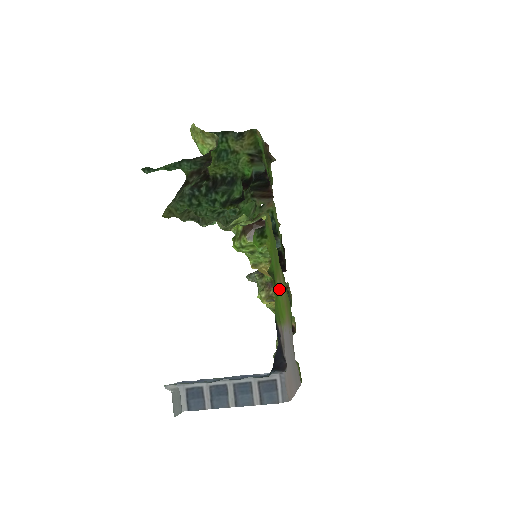
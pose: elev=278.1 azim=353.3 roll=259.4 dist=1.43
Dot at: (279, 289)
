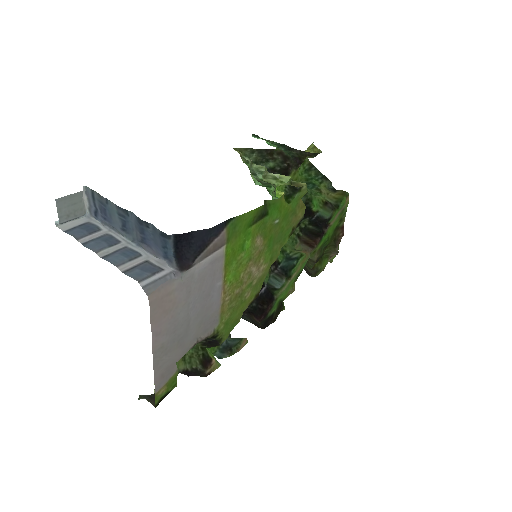
Dot at: (253, 248)
